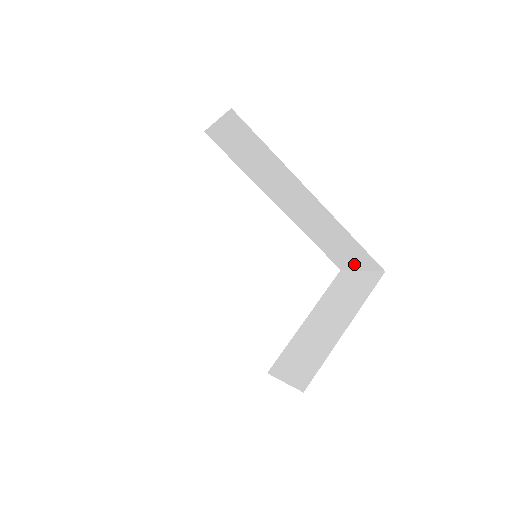
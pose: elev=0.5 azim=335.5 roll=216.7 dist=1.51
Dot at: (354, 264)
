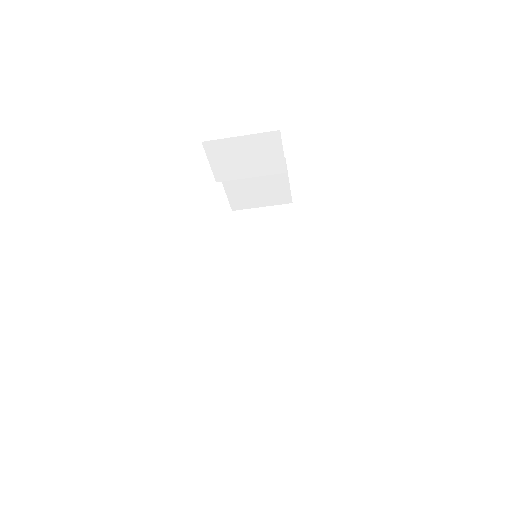
Dot at: (269, 372)
